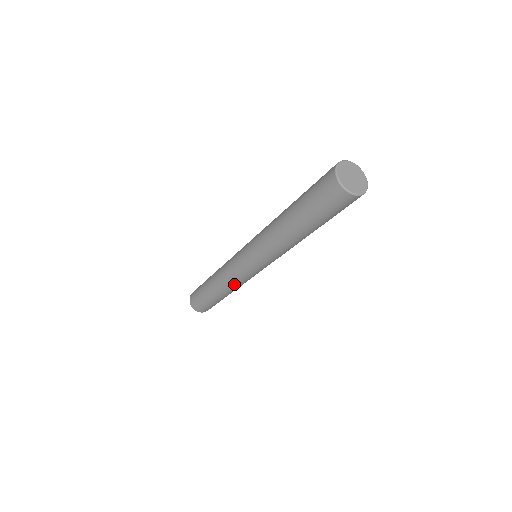
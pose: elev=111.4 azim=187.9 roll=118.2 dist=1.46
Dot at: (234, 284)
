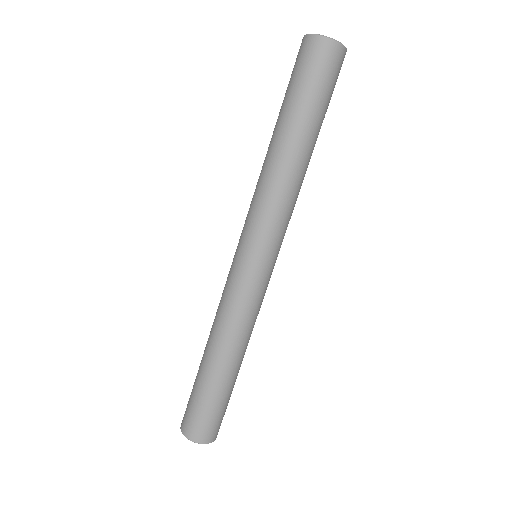
Dot at: (228, 316)
